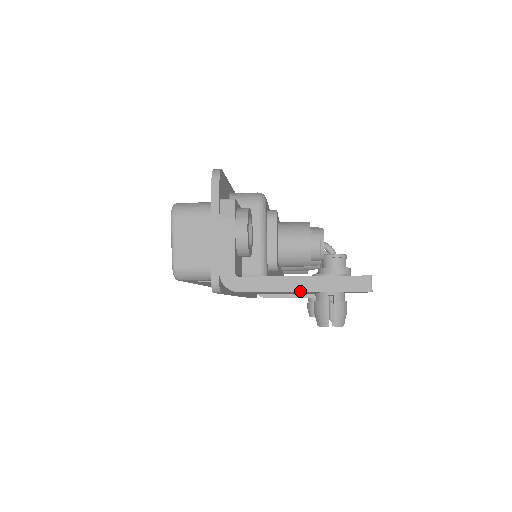
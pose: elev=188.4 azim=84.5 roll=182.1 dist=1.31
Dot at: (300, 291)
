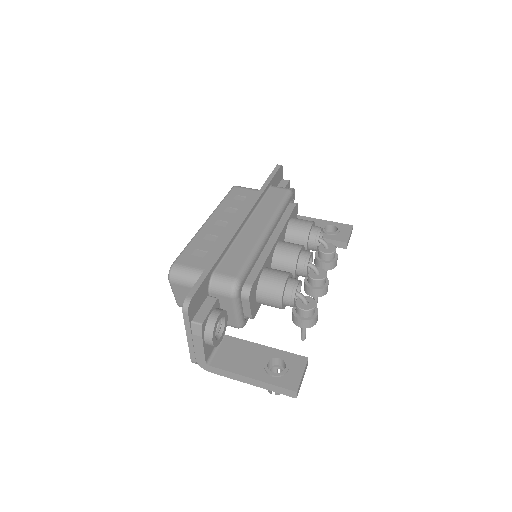
Dot at: occluded
